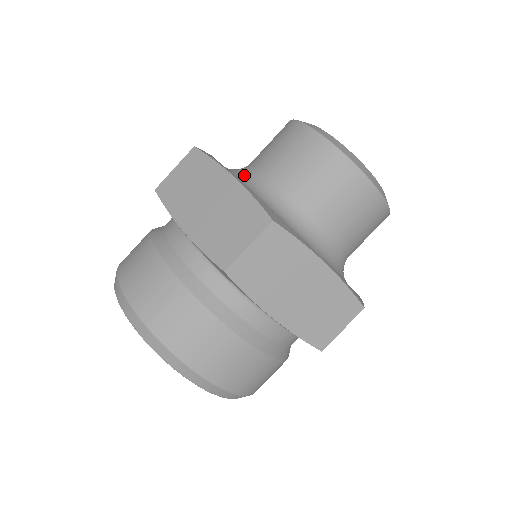
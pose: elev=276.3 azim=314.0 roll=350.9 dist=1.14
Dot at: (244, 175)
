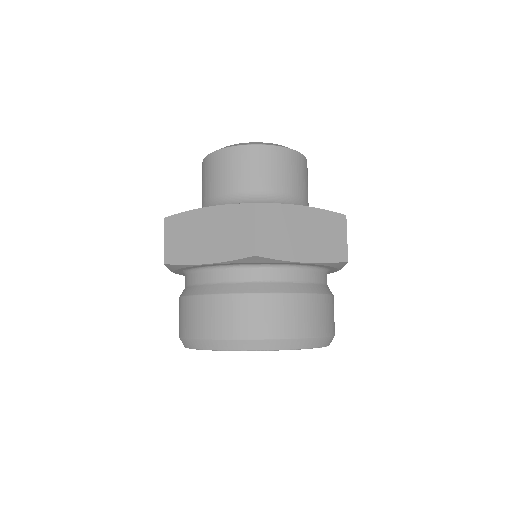
Dot at: occluded
